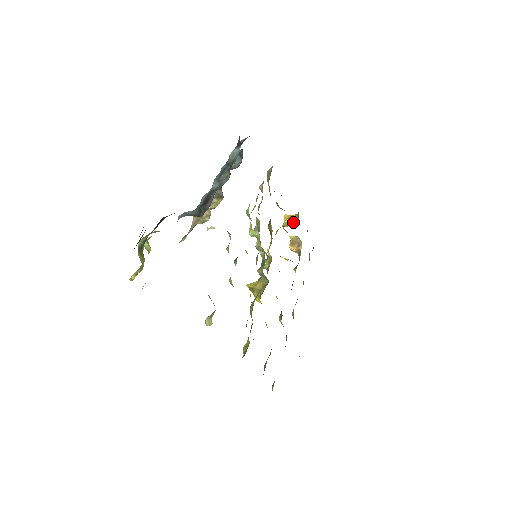
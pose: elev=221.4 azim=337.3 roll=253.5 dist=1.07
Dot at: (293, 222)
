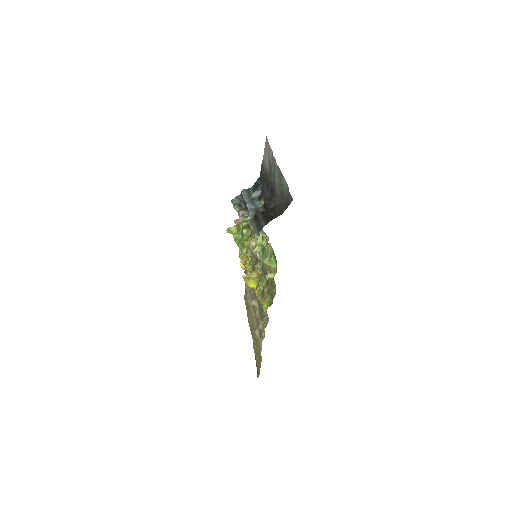
Dot at: occluded
